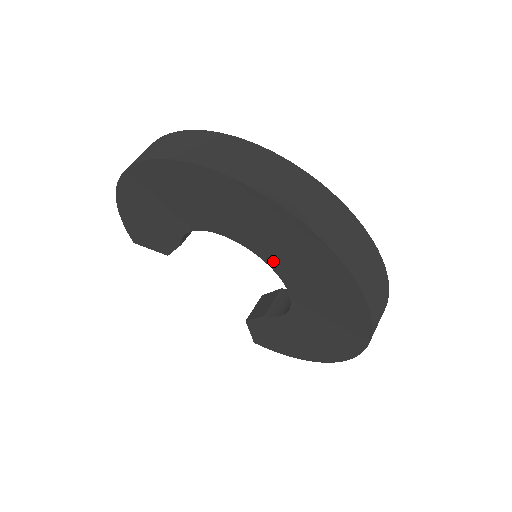
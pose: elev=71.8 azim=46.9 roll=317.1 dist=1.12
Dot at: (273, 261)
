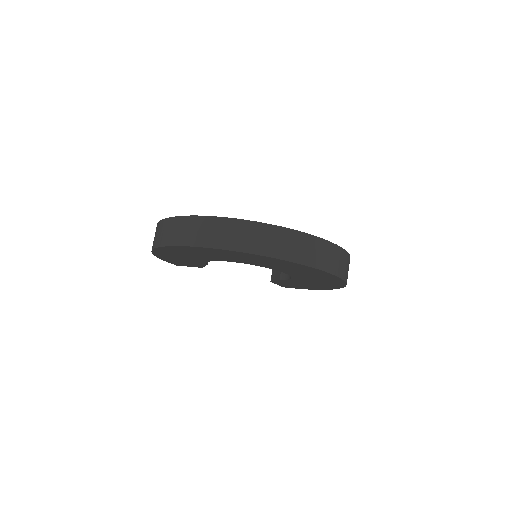
Dot at: (266, 266)
